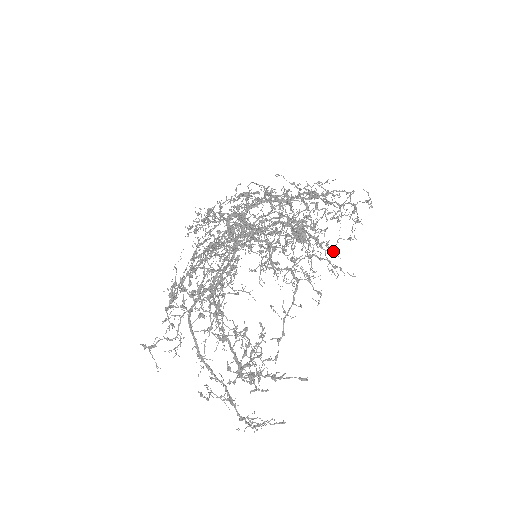
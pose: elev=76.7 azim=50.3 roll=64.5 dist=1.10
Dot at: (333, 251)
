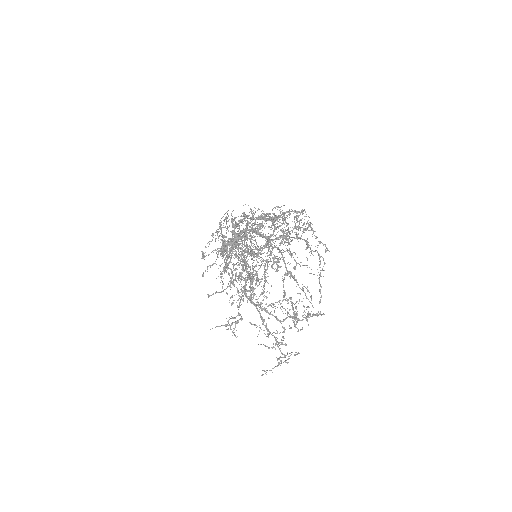
Dot at: occluded
